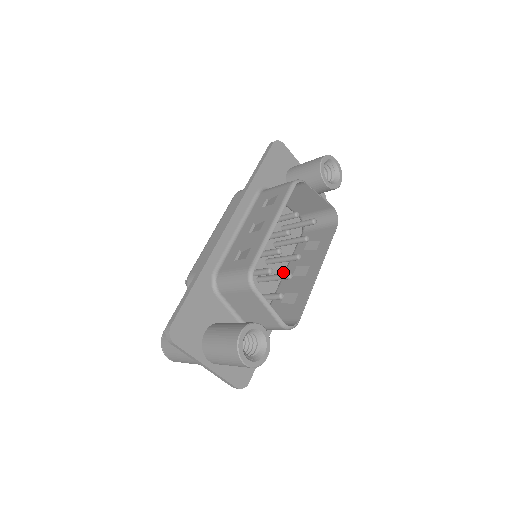
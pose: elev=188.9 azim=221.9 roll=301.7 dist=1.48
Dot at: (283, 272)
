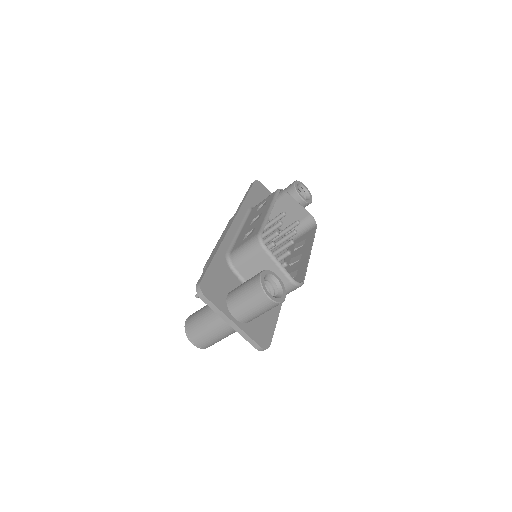
Dot at: occluded
